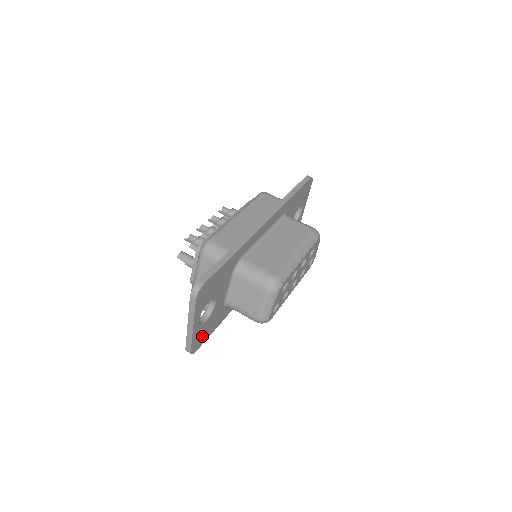
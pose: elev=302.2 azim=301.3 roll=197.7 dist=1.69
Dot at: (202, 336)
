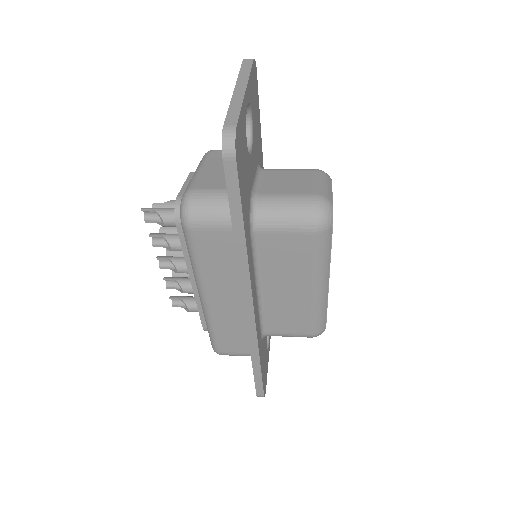
Dot at: (241, 156)
